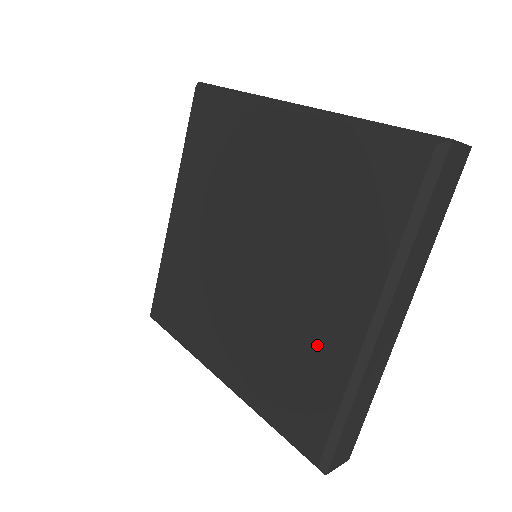
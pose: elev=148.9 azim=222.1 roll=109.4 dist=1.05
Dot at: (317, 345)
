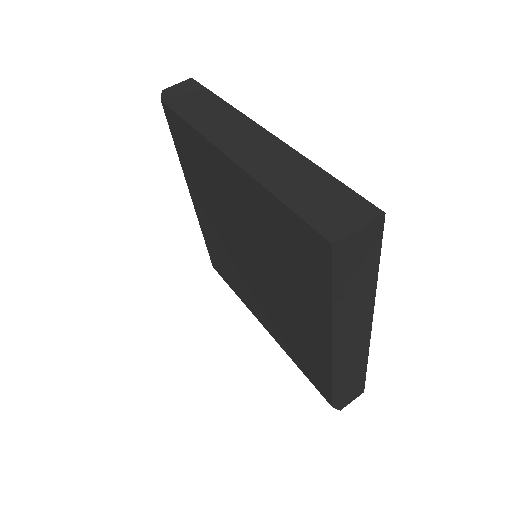
Dot at: (308, 340)
